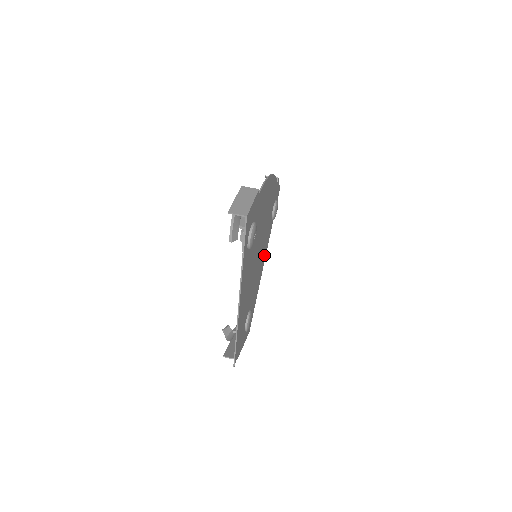
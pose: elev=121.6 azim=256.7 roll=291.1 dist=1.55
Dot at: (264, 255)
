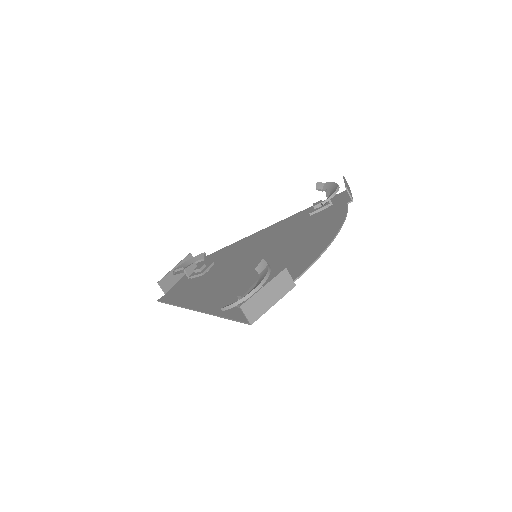
Dot at: (273, 229)
